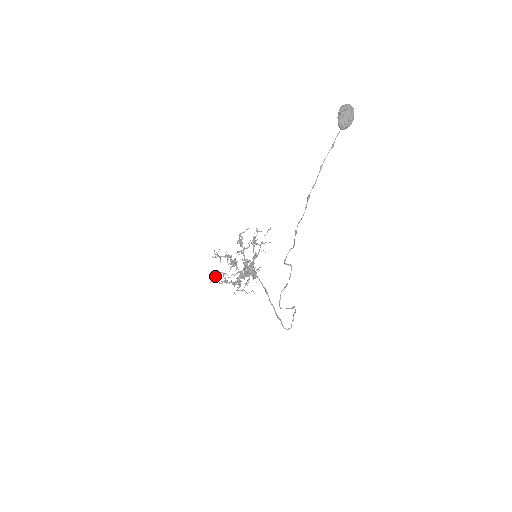
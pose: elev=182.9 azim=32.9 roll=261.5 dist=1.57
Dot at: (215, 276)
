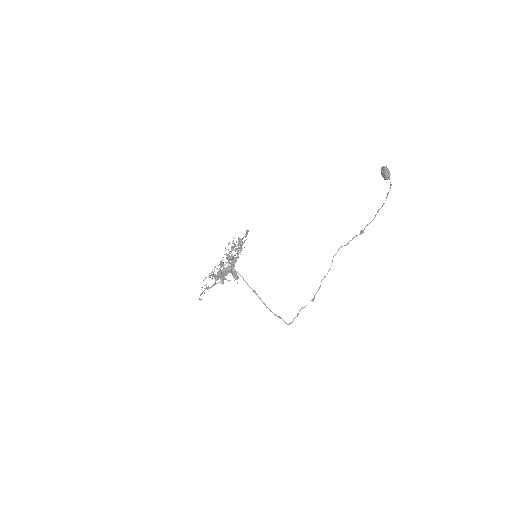
Dot at: occluded
